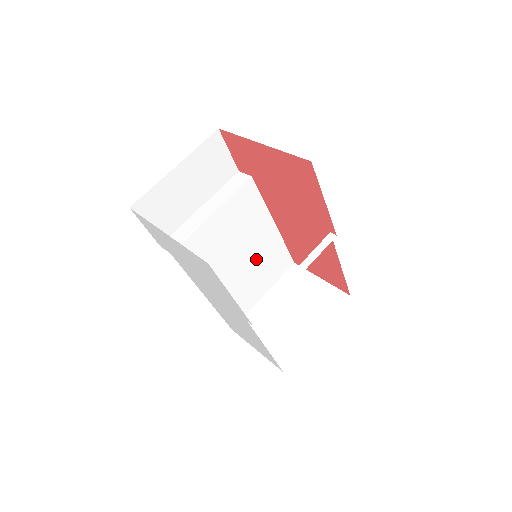
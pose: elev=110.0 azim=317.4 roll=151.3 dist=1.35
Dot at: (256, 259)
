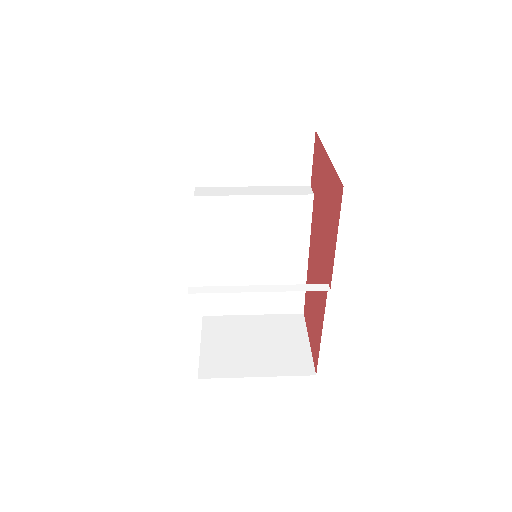
Dot at: (268, 274)
